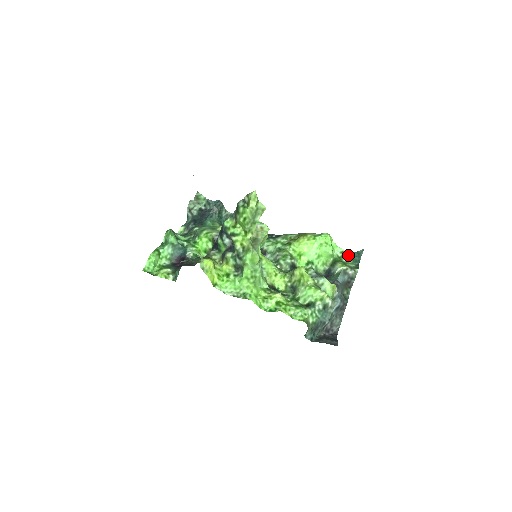
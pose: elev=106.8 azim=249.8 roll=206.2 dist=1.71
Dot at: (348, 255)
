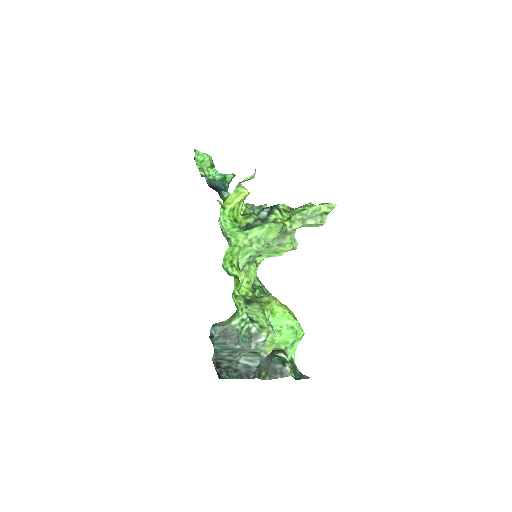
Dot at: (294, 366)
